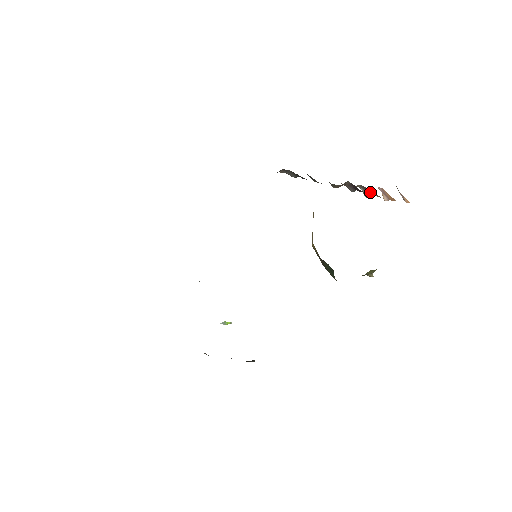
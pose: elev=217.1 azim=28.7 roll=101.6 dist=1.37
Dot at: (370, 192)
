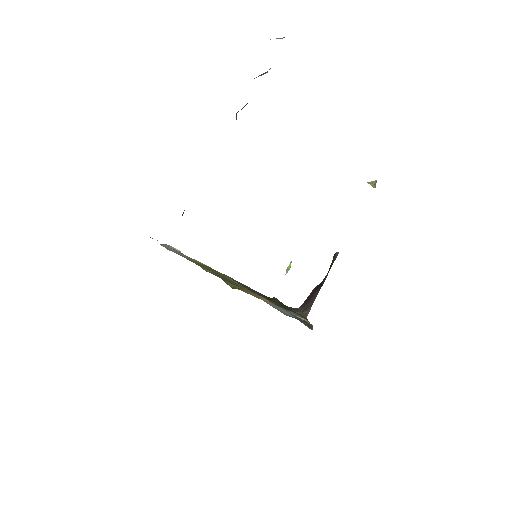
Dot at: occluded
